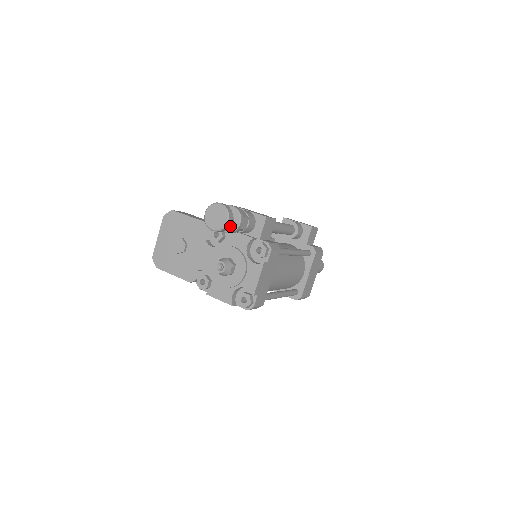
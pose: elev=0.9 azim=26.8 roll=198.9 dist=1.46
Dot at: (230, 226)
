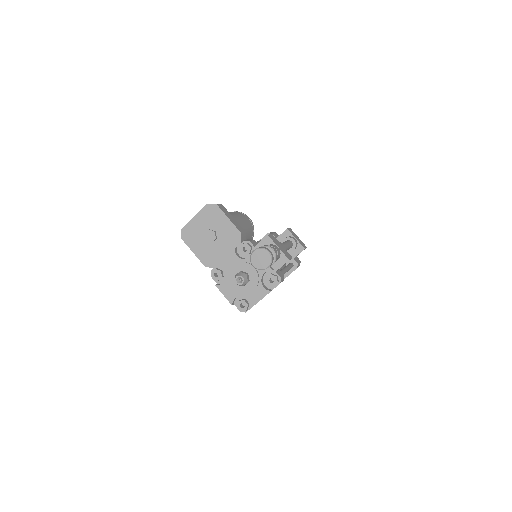
Dot at: occluded
